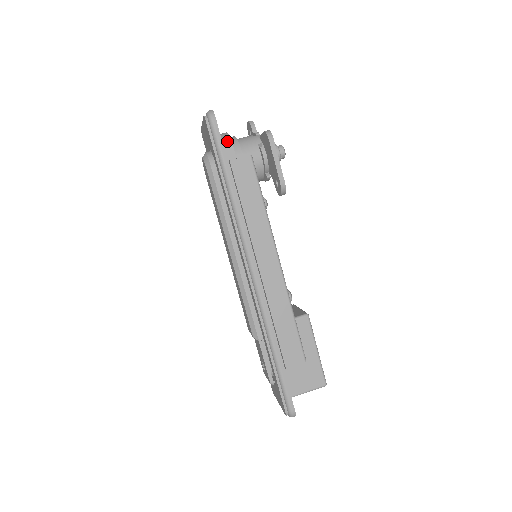
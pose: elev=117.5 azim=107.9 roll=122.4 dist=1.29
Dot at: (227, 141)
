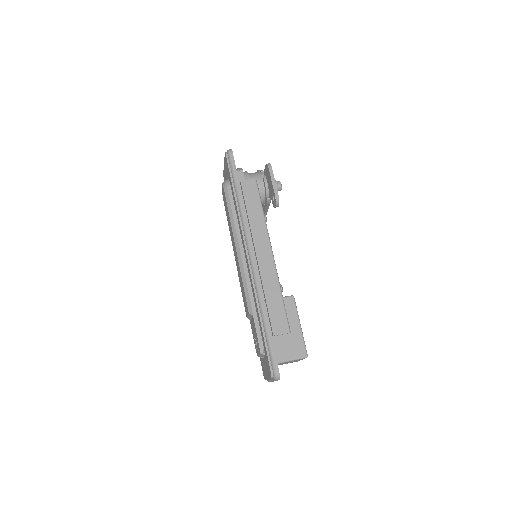
Dot at: (240, 170)
